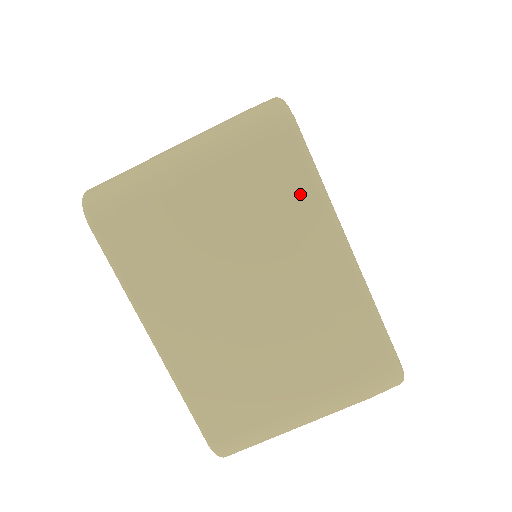
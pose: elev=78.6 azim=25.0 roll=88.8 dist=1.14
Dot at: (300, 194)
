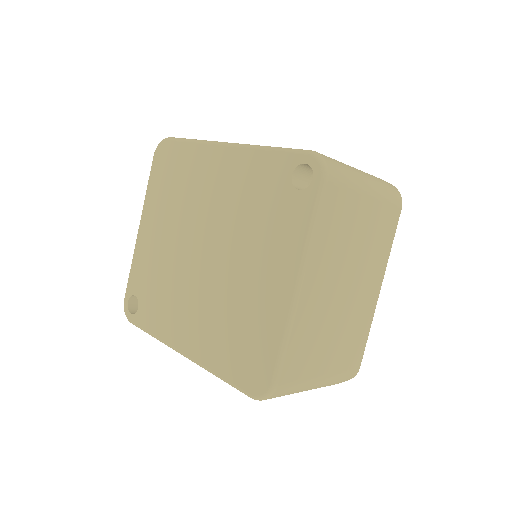
Dot at: (387, 244)
